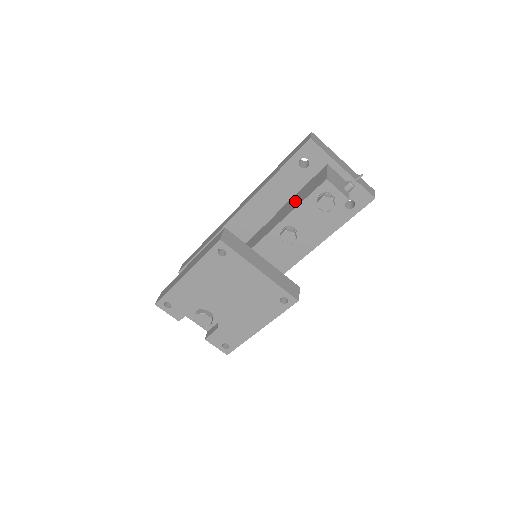
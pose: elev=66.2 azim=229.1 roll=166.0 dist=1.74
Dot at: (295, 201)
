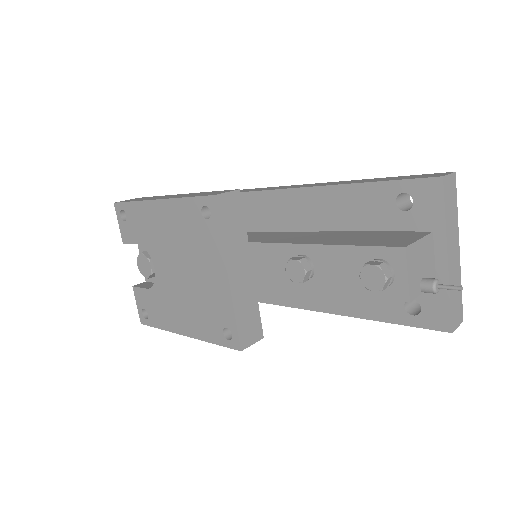
Dot at: (347, 237)
